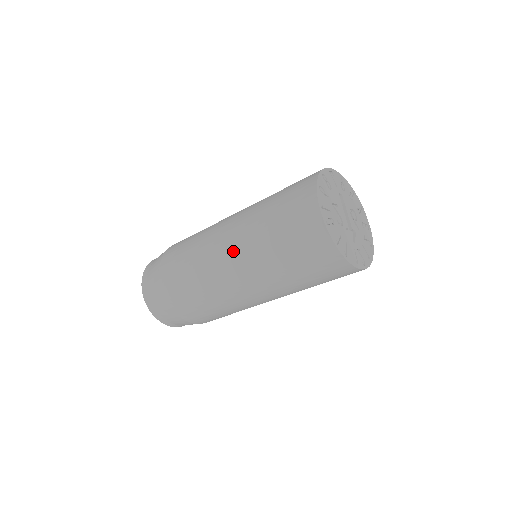
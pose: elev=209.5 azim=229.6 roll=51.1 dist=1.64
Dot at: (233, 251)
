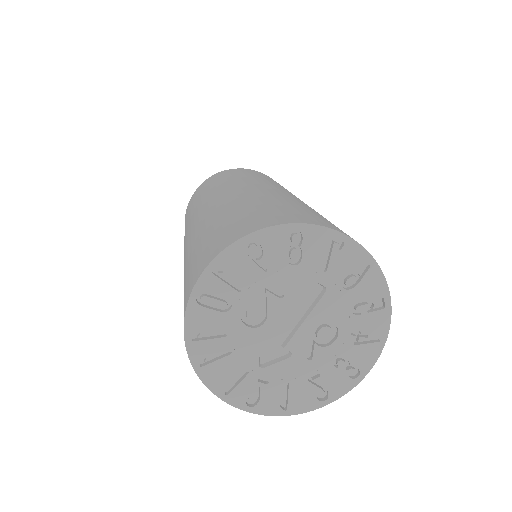
Dot at: (195, 223)
